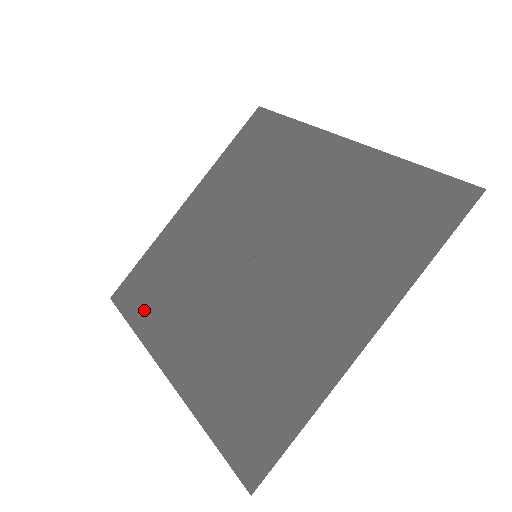
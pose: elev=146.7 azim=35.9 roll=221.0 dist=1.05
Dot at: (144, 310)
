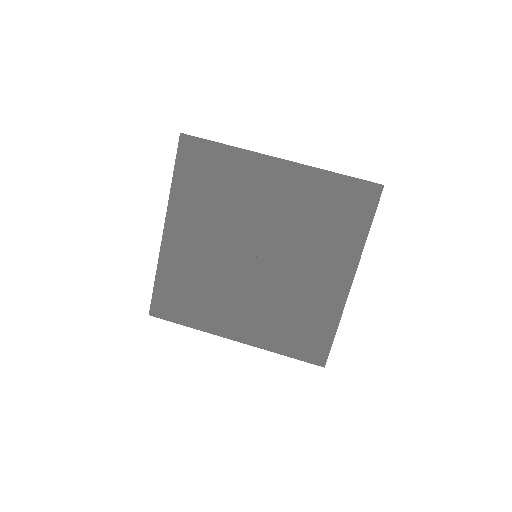
Dot at: (188, 313)
